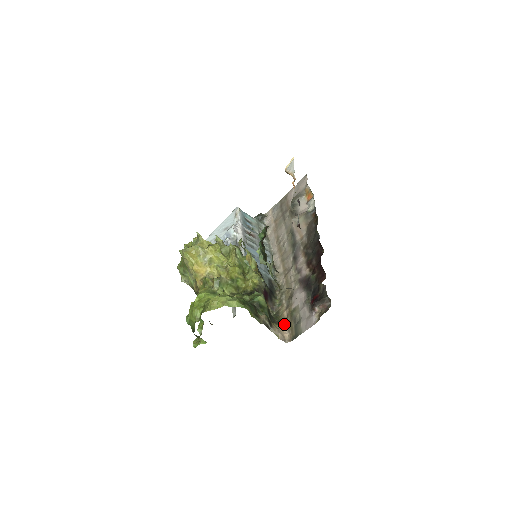
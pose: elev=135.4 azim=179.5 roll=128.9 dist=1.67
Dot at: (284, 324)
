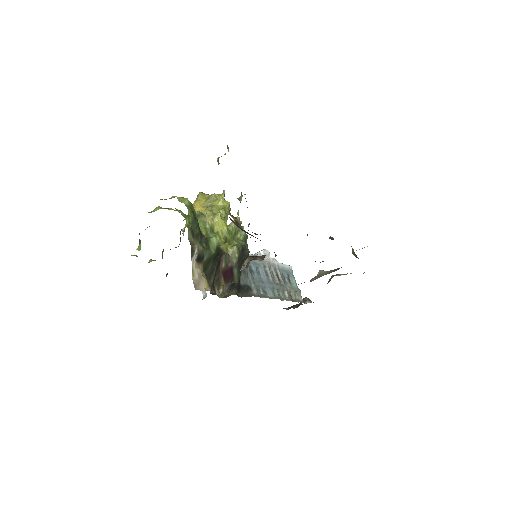
Dot at: occluded
